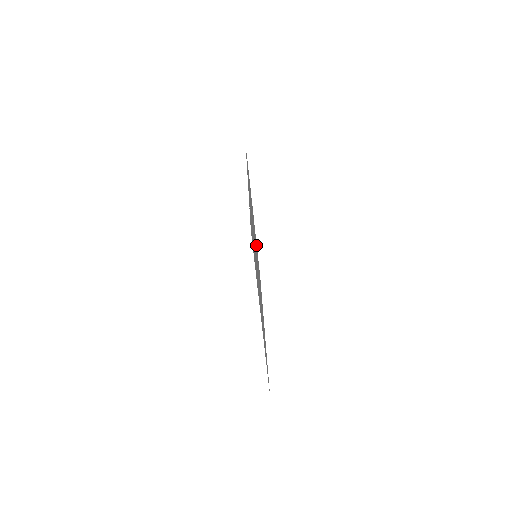
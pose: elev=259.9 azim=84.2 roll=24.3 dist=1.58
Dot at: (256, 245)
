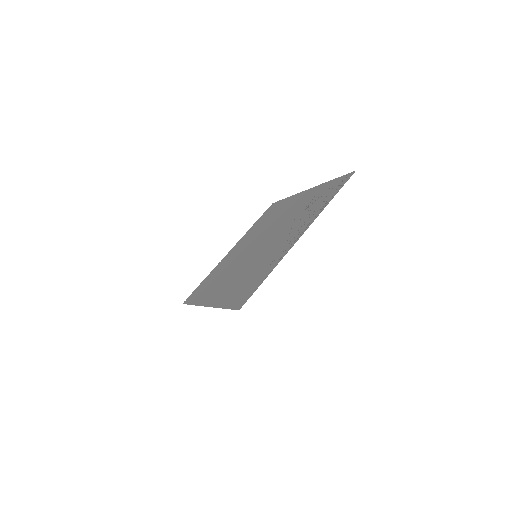
Dot at: (286, 205)
